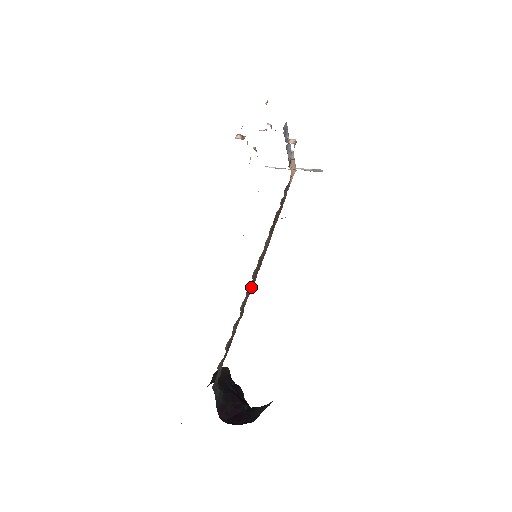
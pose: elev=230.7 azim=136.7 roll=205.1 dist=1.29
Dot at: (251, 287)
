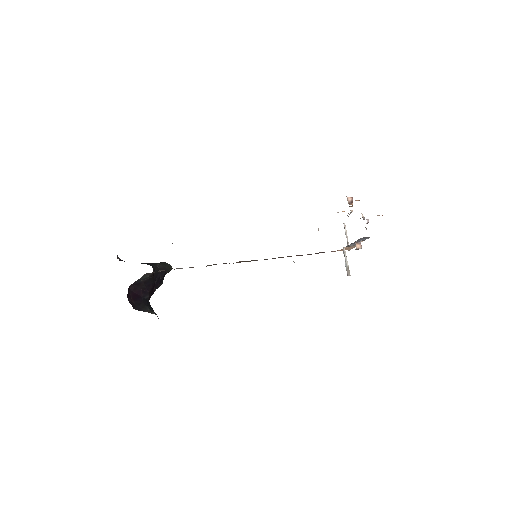
Dot at: occluded
